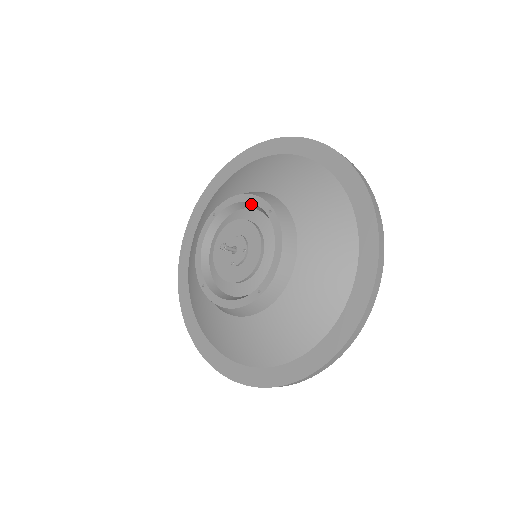
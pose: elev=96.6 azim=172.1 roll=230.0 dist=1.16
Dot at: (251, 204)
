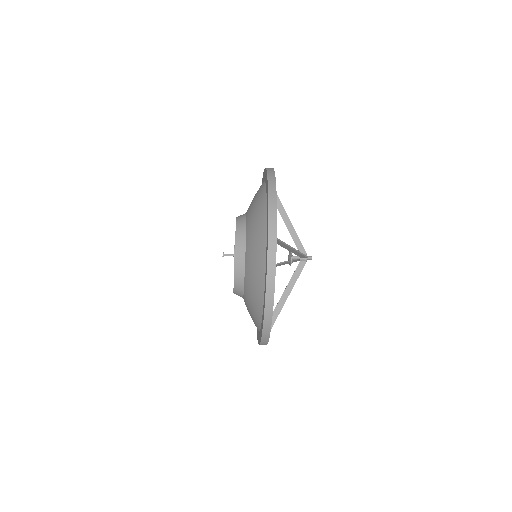
Dot at: occluded
